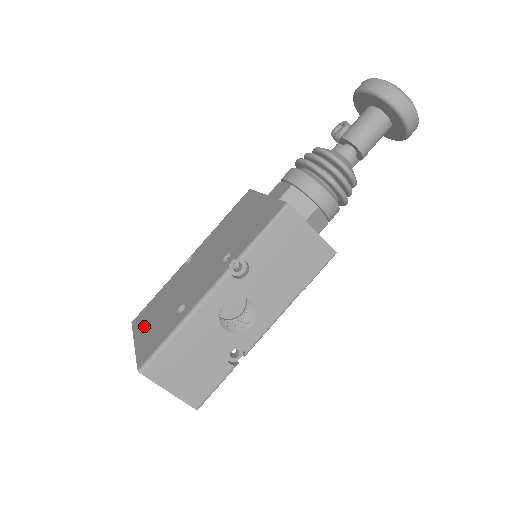
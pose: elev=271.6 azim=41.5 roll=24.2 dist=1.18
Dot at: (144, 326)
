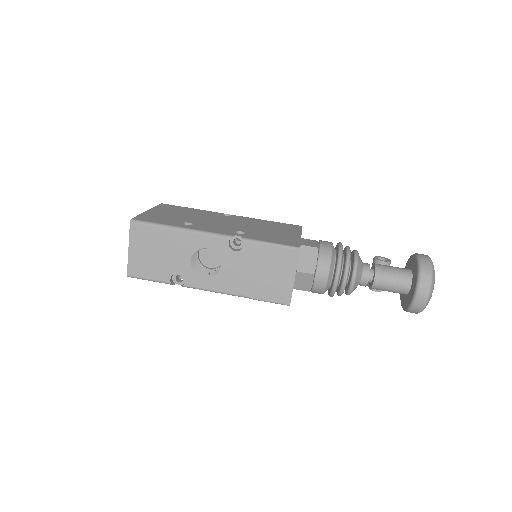
Dot at: (163, 210)
